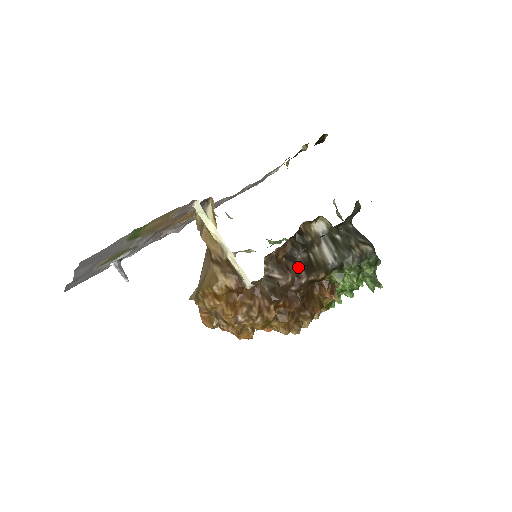
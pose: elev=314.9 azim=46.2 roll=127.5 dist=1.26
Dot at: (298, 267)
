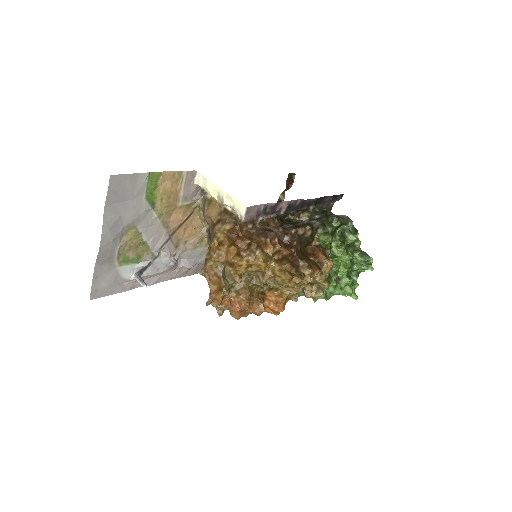
Dot at: (287, 229)
